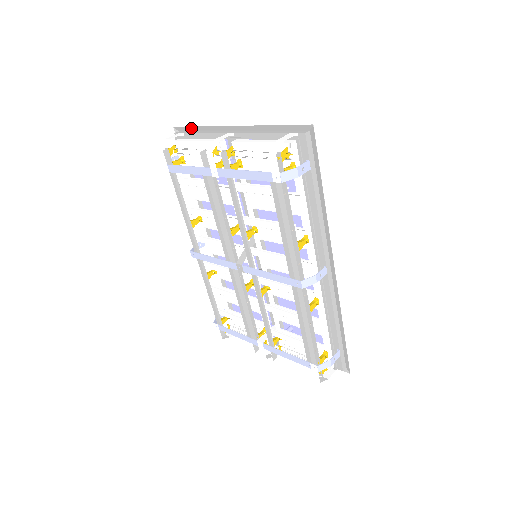
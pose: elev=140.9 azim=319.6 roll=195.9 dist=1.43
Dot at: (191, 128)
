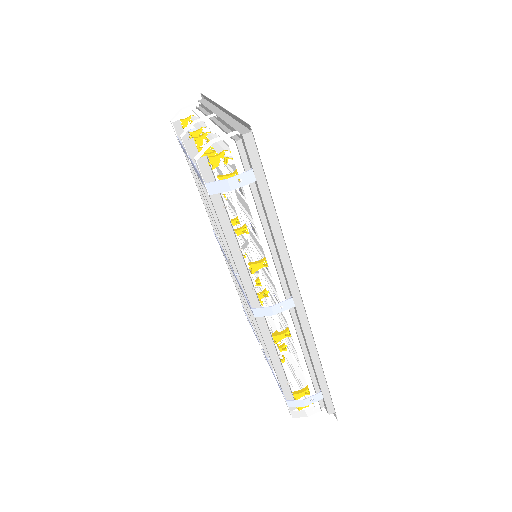
Dot at: (206, 97)
